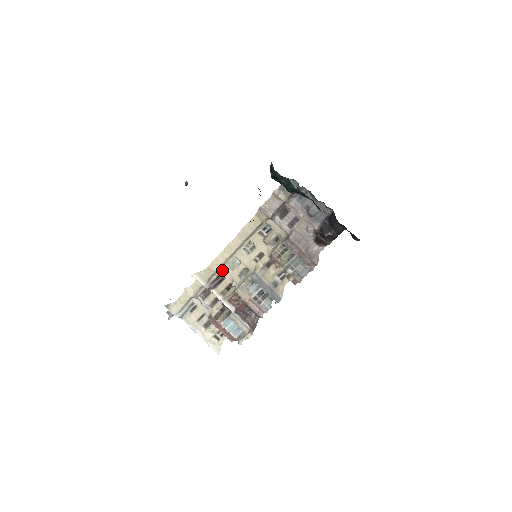
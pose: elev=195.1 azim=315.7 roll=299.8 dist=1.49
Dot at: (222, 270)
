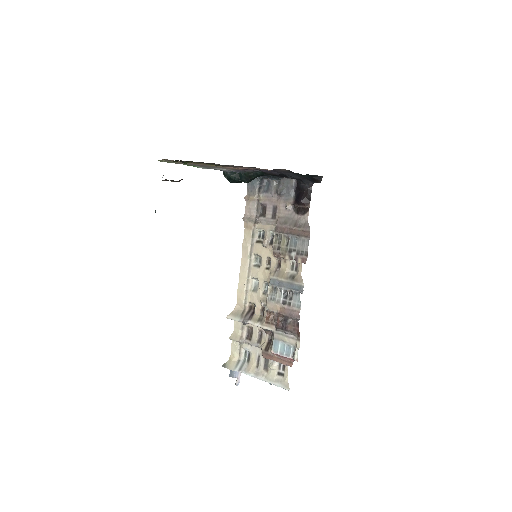
Dot at: (249, 299)
